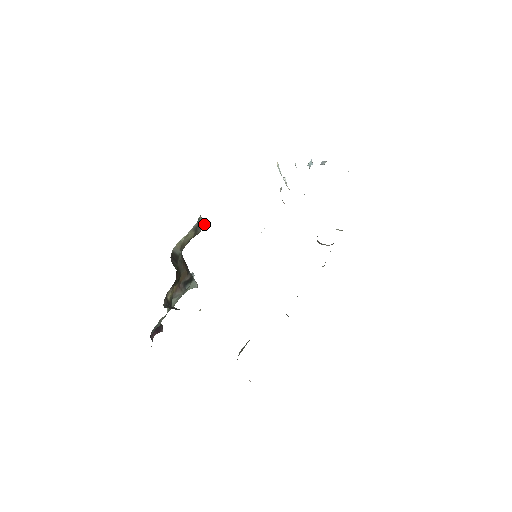
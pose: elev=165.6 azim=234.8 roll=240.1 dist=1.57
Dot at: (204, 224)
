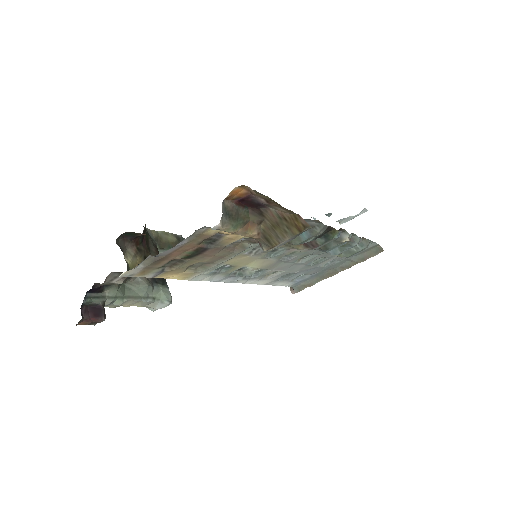
Dot at: occluded
